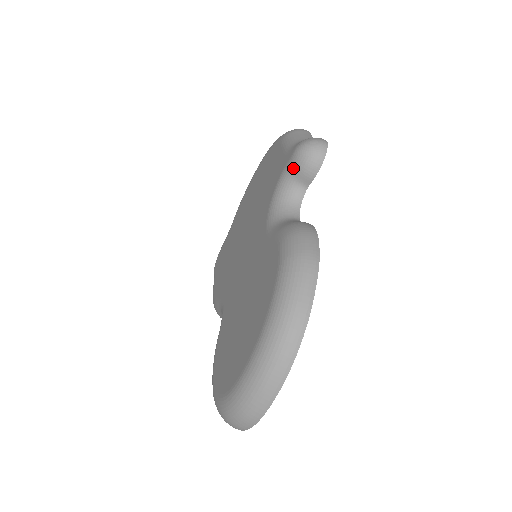
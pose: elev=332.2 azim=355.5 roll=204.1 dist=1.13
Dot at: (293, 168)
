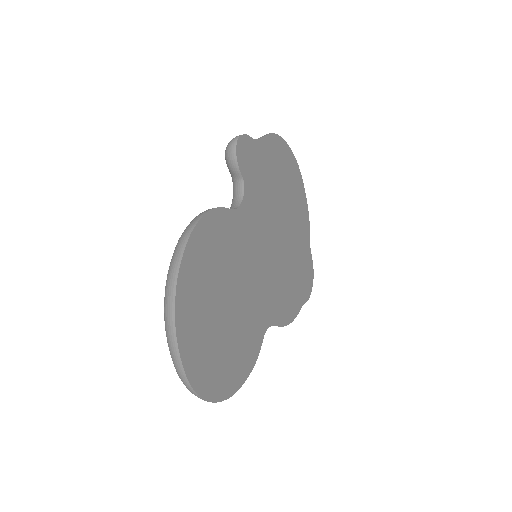
Dot at: (229, 170)
